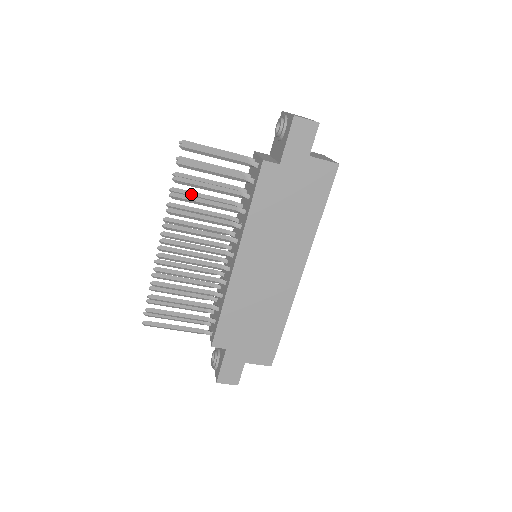
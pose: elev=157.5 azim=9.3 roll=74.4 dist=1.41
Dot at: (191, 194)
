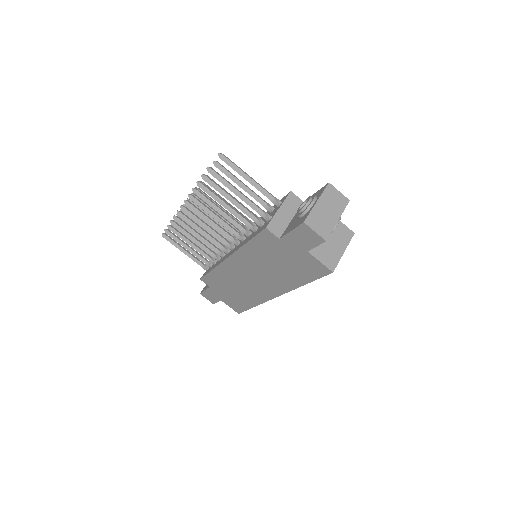
Dot at: occluded
